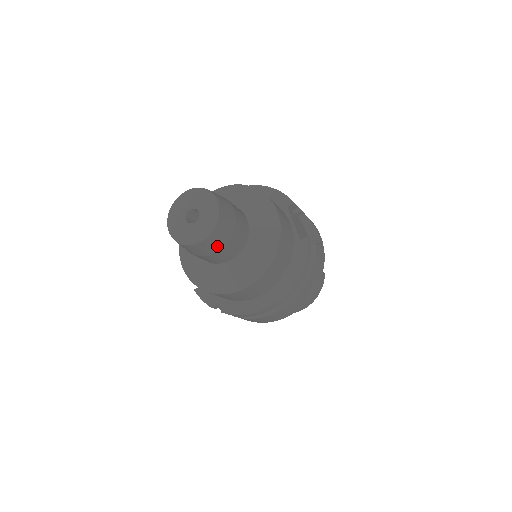
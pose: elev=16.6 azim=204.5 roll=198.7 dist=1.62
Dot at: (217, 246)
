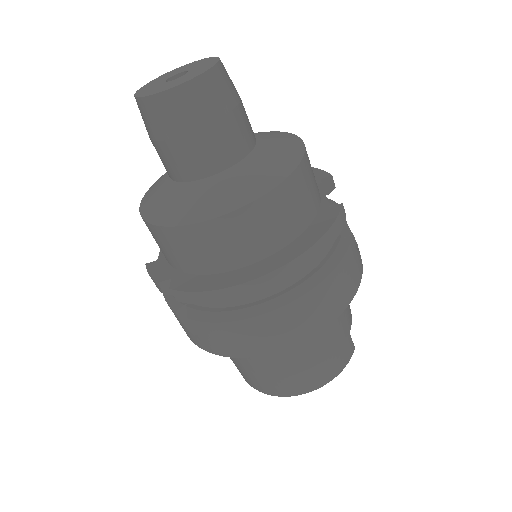
Dot at: (195, 117)
